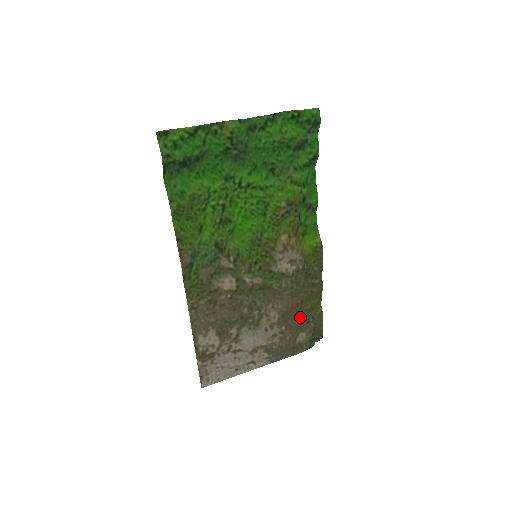
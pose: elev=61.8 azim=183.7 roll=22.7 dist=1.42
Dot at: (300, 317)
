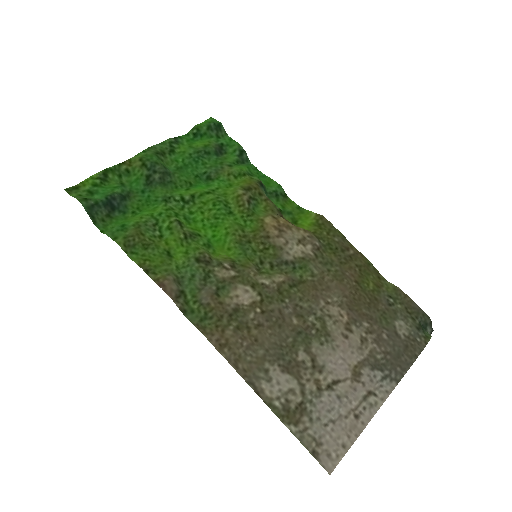
Dot at: (373, 302)
